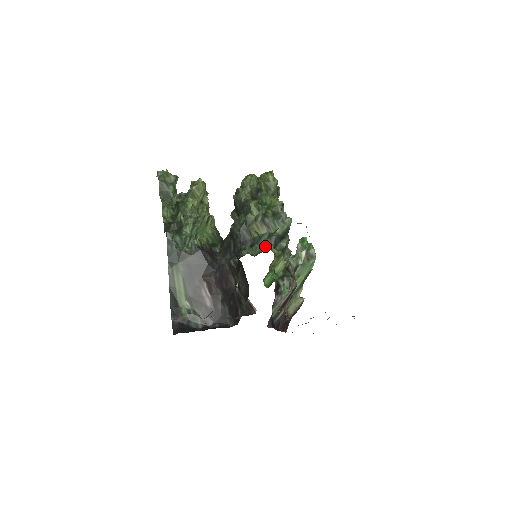
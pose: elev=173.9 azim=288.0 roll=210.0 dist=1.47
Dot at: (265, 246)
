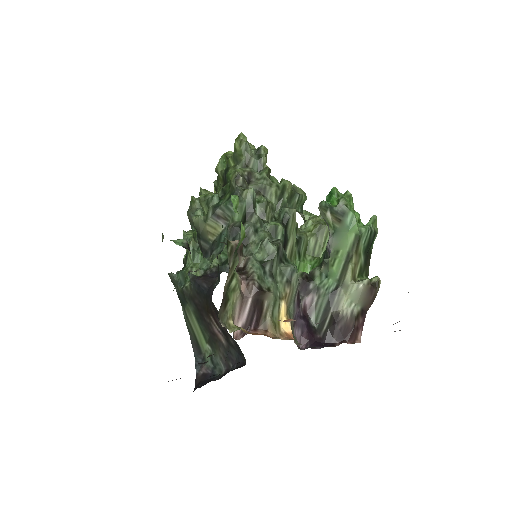
Dot at: (223, 248)
